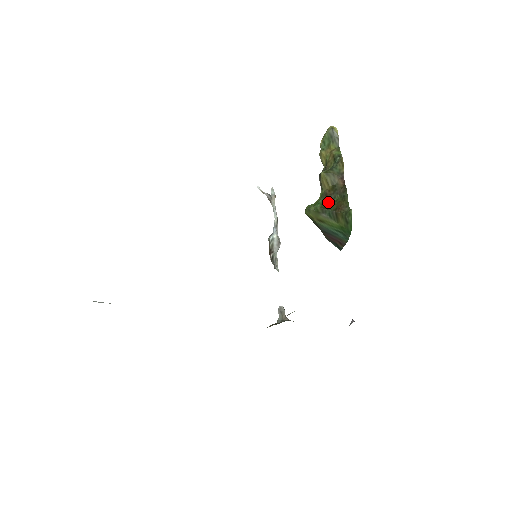
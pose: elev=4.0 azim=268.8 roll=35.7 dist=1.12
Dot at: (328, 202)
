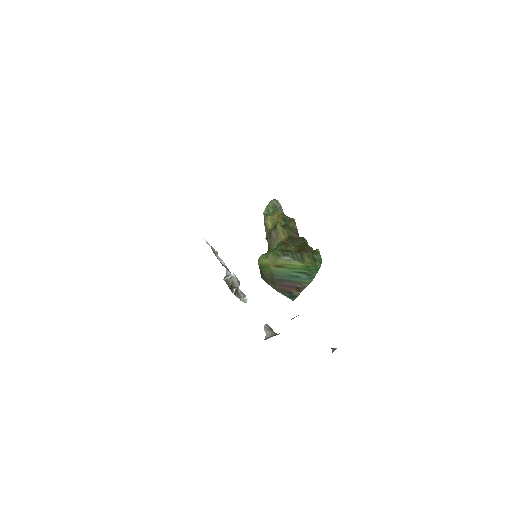
Dot at: (288, 248)
